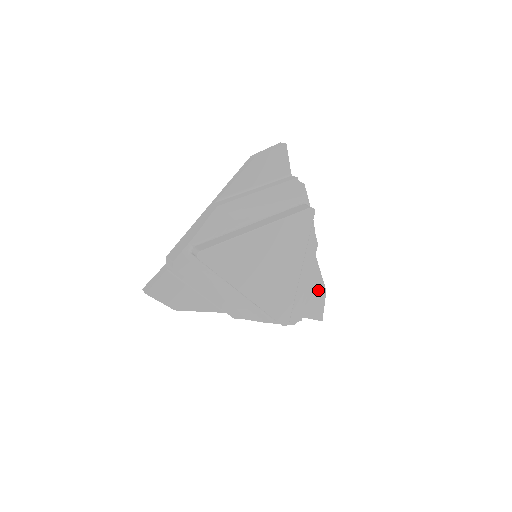
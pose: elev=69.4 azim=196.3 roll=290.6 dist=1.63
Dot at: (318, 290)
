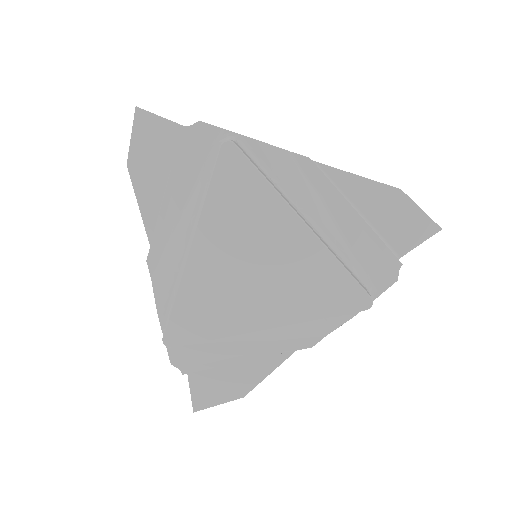
Dot at: (388, 201)
